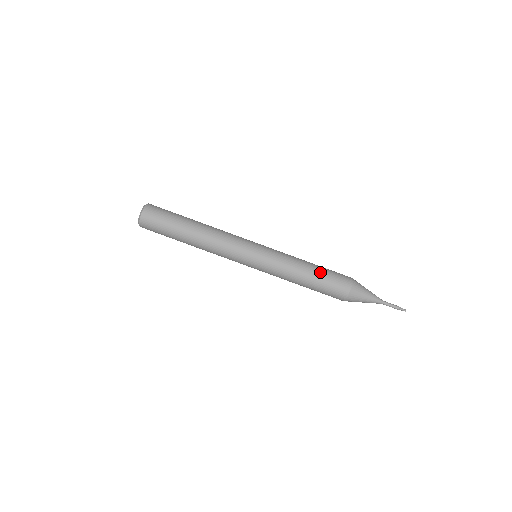
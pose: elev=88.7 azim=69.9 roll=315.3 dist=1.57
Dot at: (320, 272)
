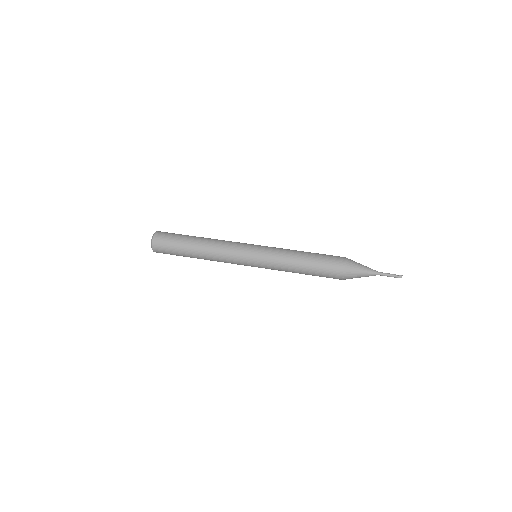
Dot at: occluded
